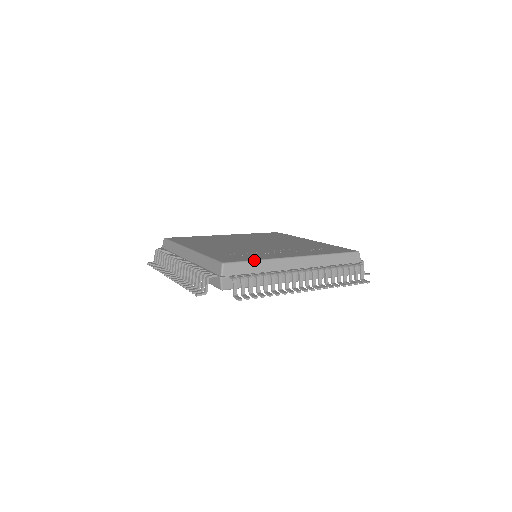
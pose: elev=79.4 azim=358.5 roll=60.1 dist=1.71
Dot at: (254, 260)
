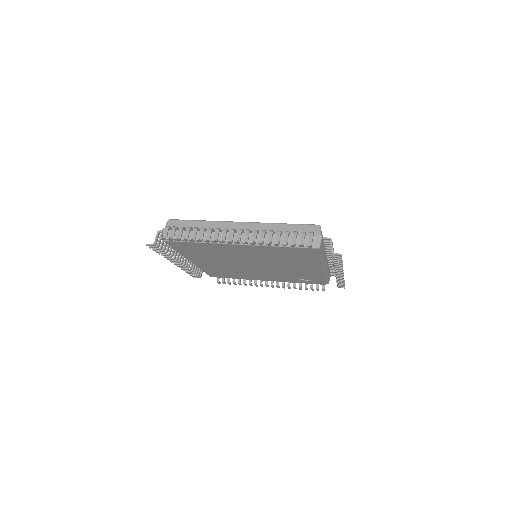
Dot at: (197, 220)
